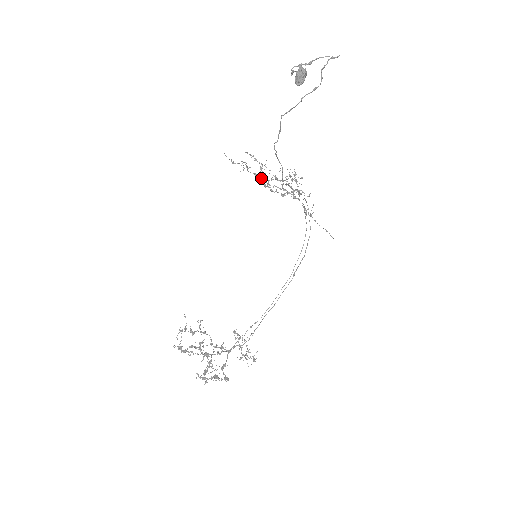
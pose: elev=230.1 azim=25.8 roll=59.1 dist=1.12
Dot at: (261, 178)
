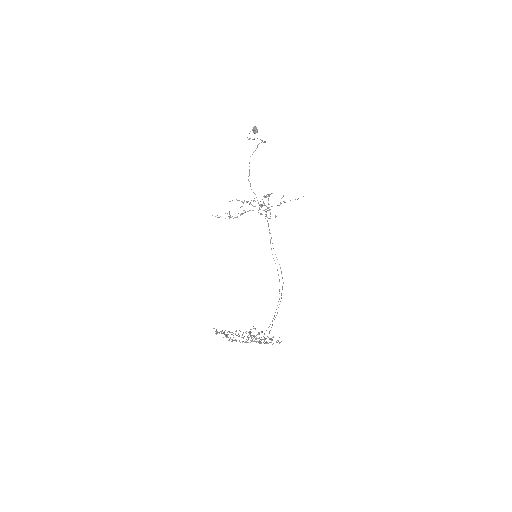
Dot at: occluded
